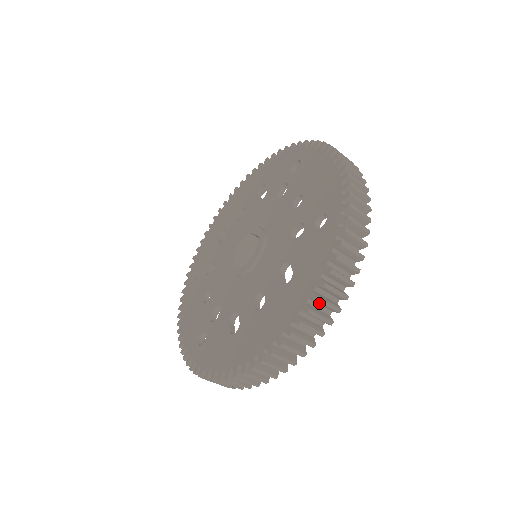
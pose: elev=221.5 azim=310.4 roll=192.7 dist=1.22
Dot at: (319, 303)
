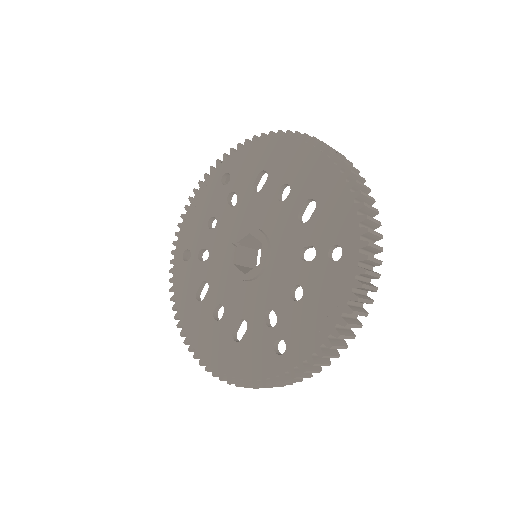
Dot at: occluded
